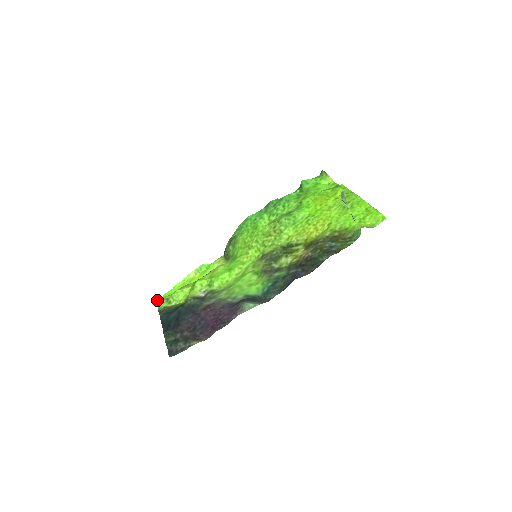
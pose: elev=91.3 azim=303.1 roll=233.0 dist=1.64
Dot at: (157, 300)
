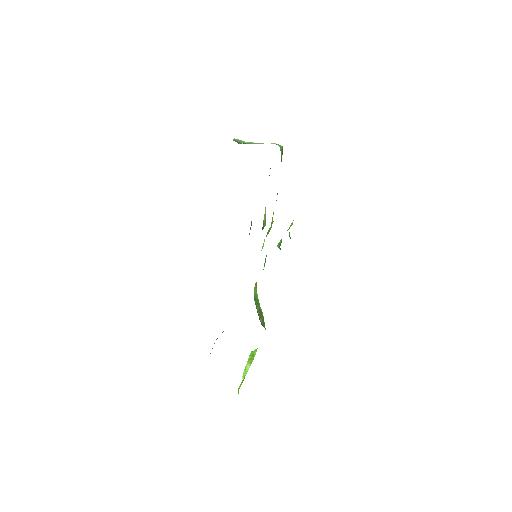
Dot at: occluded
